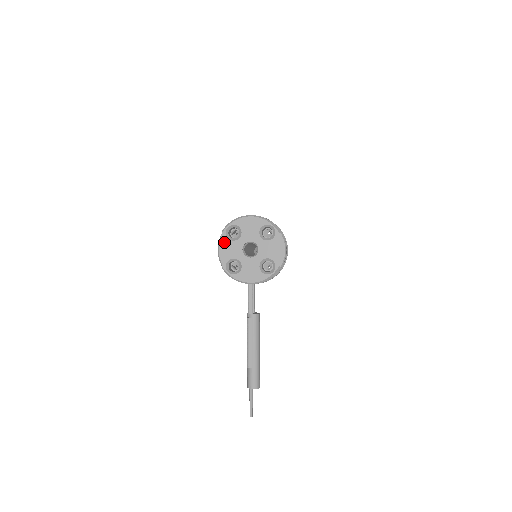
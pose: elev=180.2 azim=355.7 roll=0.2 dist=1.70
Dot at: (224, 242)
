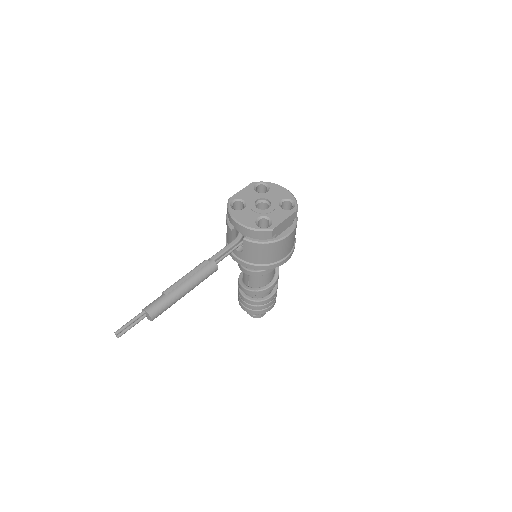
Dot at: (248, 187)
